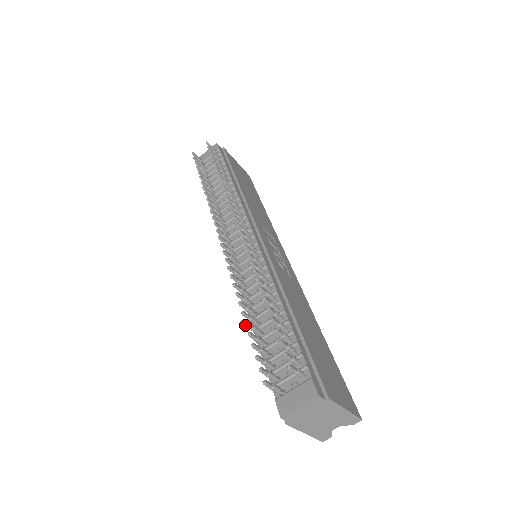
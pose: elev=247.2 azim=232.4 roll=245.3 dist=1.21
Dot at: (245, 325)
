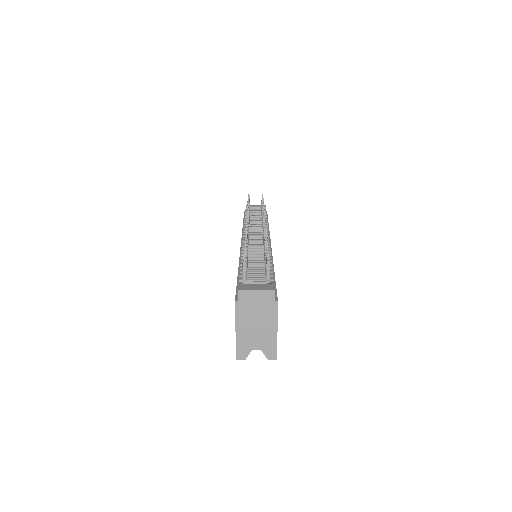
Dot at: (244, 244)
